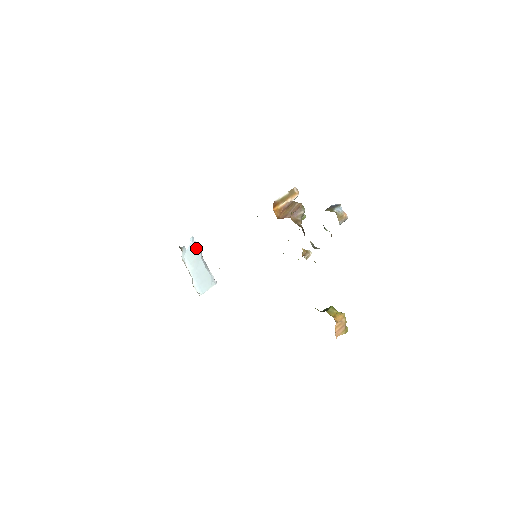
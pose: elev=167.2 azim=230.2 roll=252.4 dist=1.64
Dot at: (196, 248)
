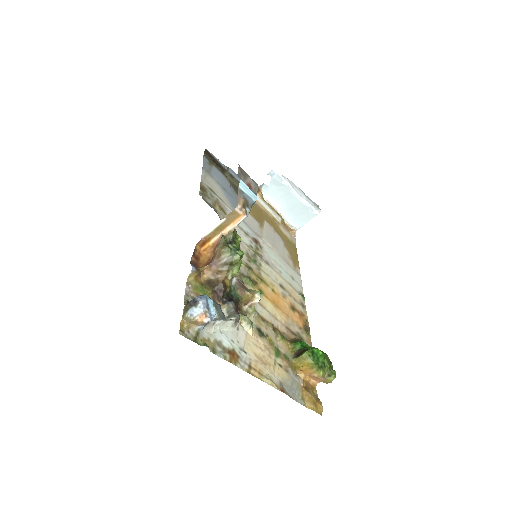
Dot at: (281, 181)
